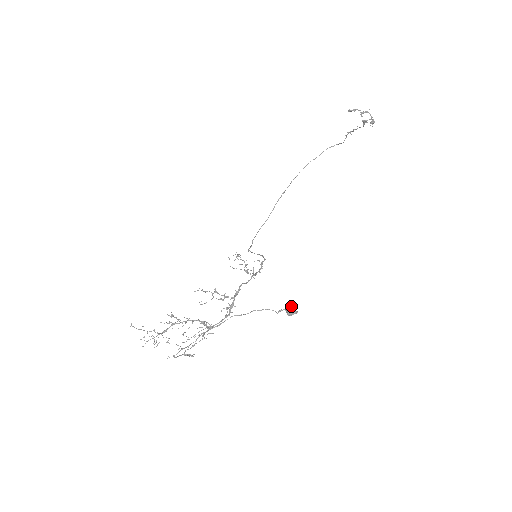
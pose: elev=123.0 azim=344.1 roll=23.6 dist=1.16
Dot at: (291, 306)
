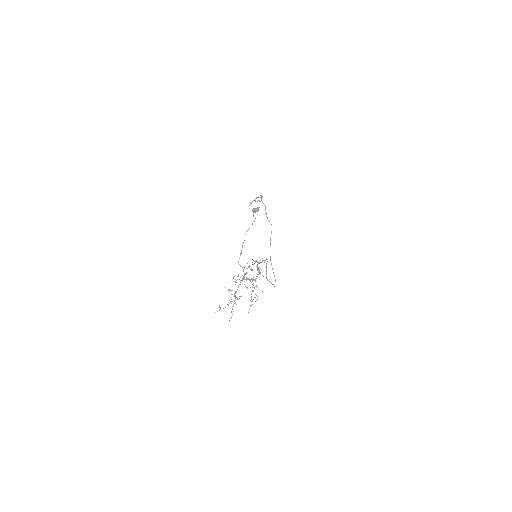
Dot at: (254, 209)
